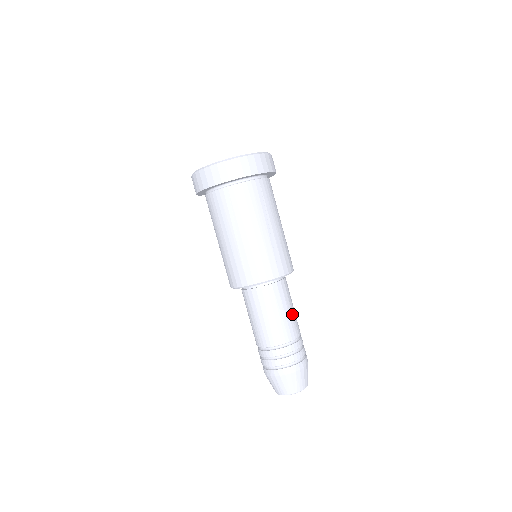
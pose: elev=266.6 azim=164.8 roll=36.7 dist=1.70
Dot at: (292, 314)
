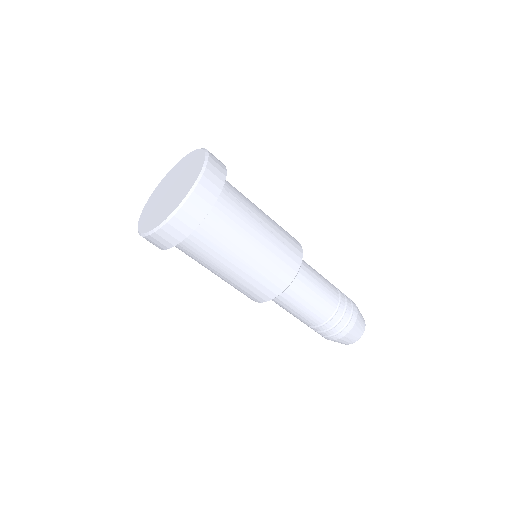
Dot at: (322, 278)
